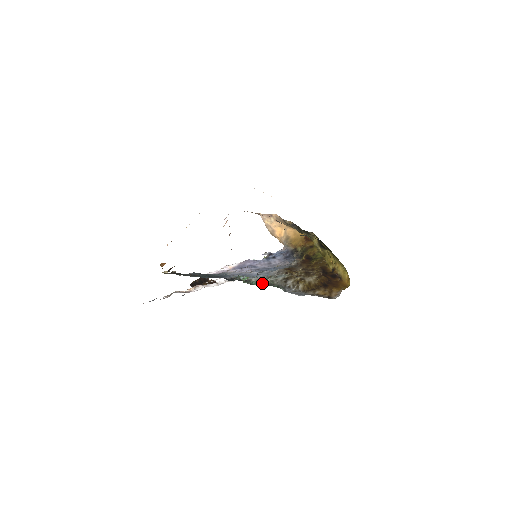
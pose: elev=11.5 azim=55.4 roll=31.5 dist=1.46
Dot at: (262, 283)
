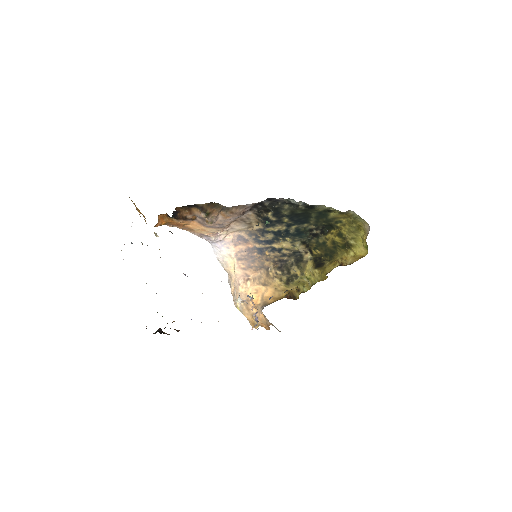
Dot at: occluded
